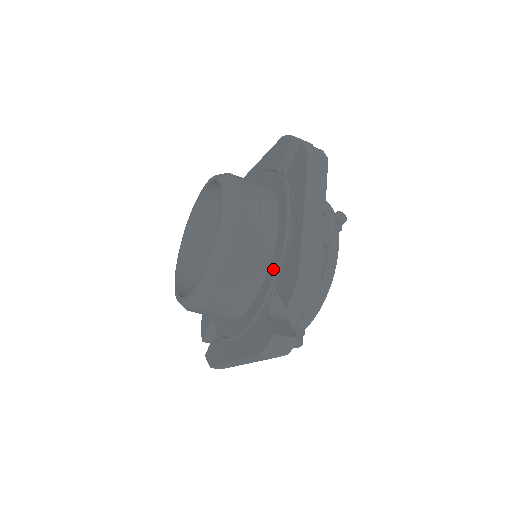
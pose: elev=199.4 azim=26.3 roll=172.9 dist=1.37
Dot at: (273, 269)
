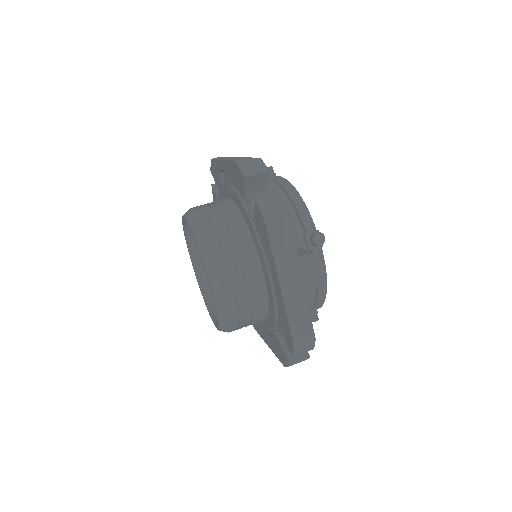
Dot at: (238, 201)
